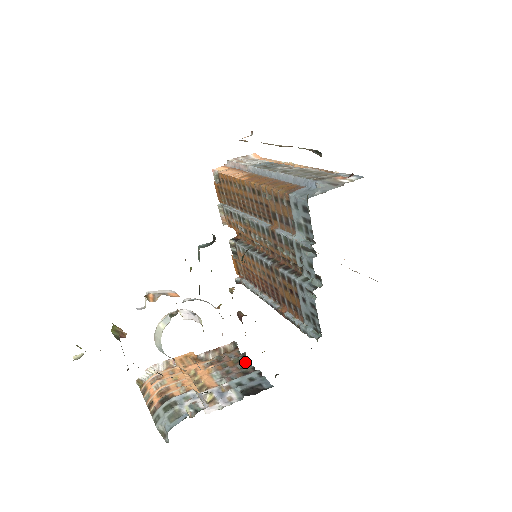
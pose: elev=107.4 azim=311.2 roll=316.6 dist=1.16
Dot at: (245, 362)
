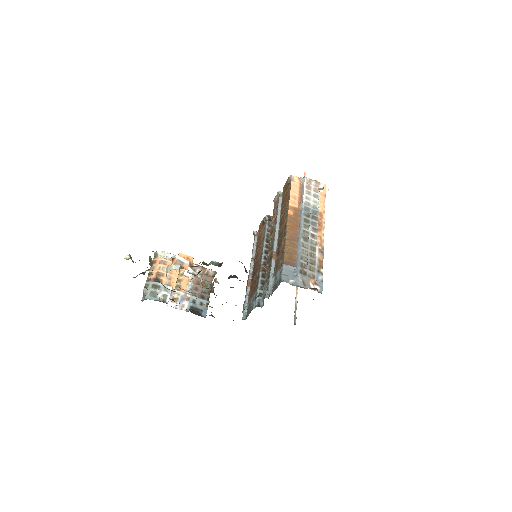
Dot at: (209, 290)
